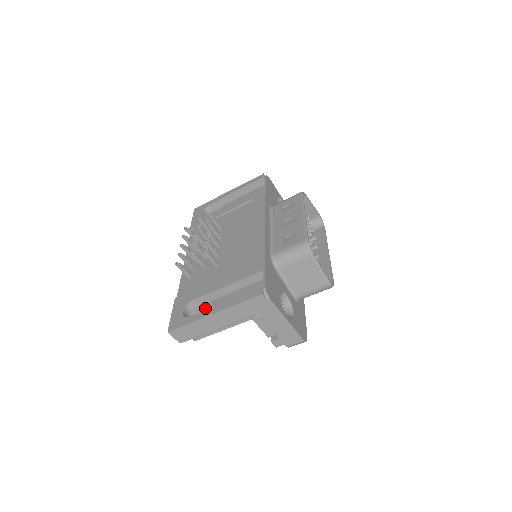
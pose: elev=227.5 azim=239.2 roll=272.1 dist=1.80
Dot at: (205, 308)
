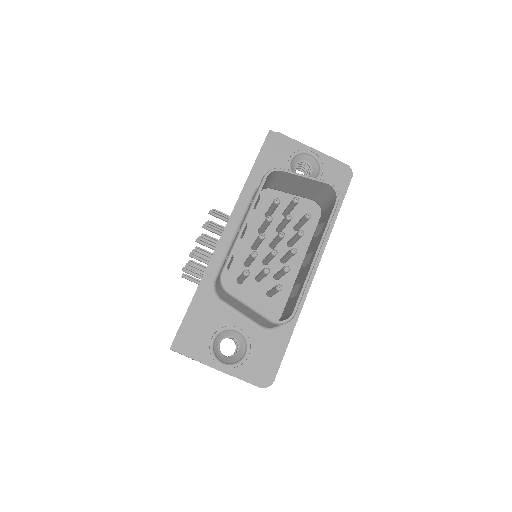
Dot at: occluded
